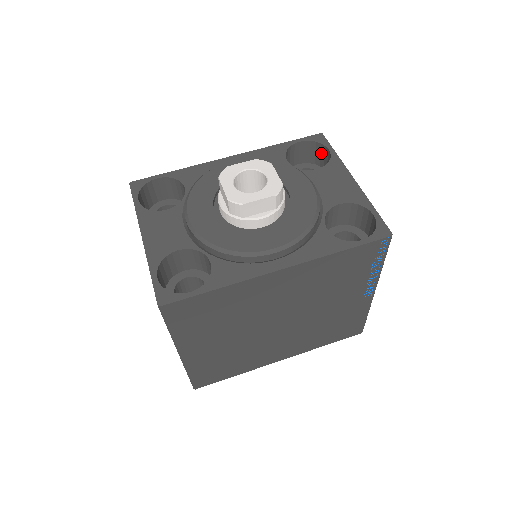
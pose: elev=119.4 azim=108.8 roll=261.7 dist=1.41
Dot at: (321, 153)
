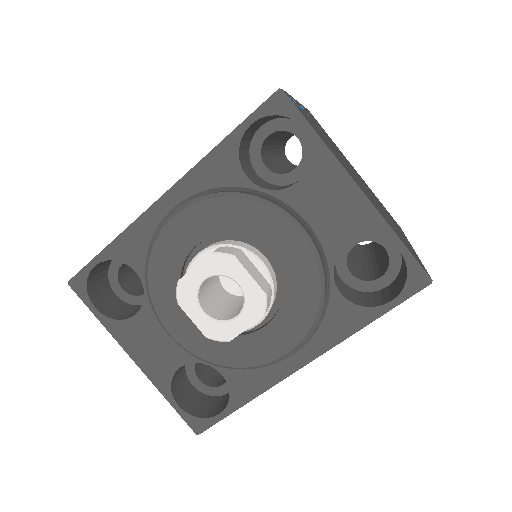
Dot at: occluded
